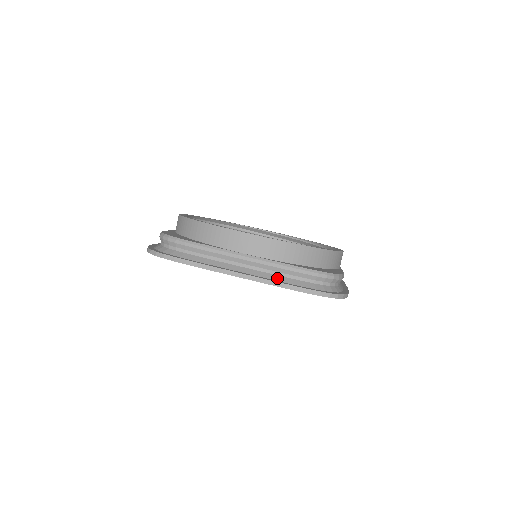
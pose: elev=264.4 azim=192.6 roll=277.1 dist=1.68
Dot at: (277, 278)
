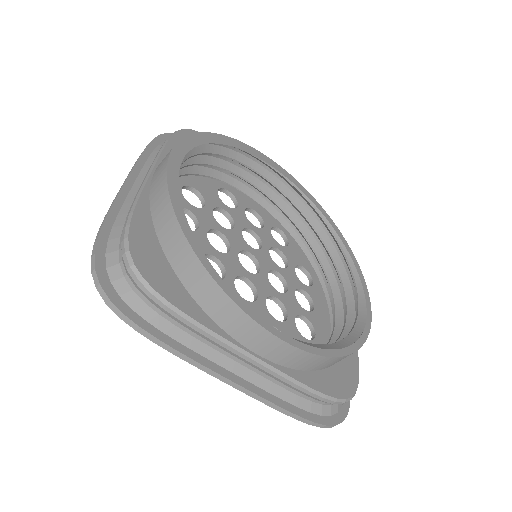
Dot at: (281, 393)
